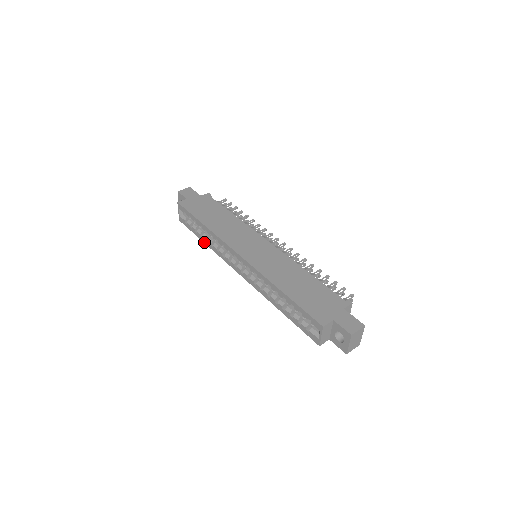
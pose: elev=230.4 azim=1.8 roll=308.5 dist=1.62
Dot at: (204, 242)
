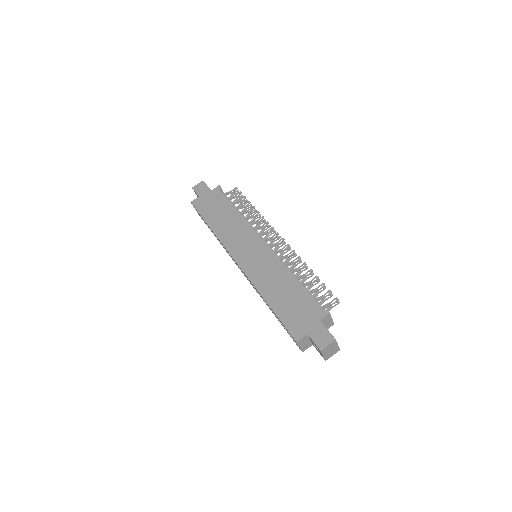
Dot at: (217, 239)
